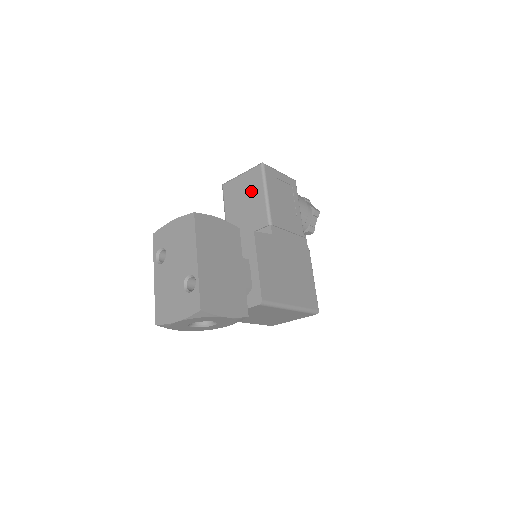
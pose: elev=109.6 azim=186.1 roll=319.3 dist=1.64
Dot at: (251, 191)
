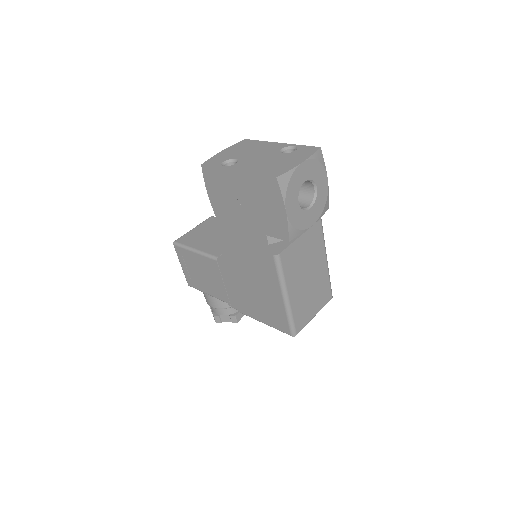
Dot at: (216, 227)
